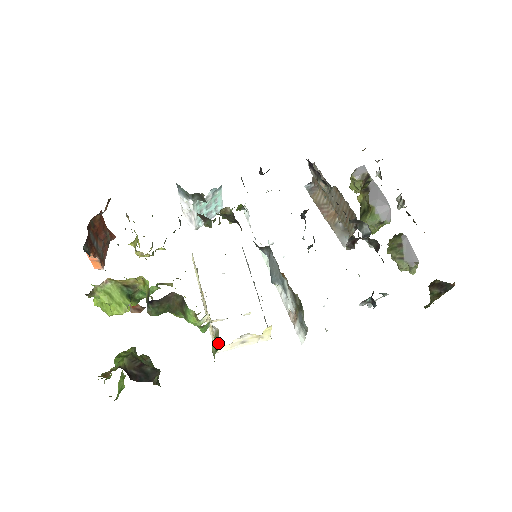
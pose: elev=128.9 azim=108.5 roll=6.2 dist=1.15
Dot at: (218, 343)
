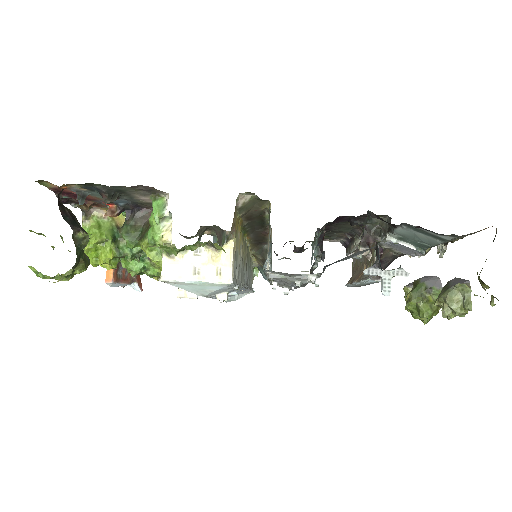
Dot at: occluded
